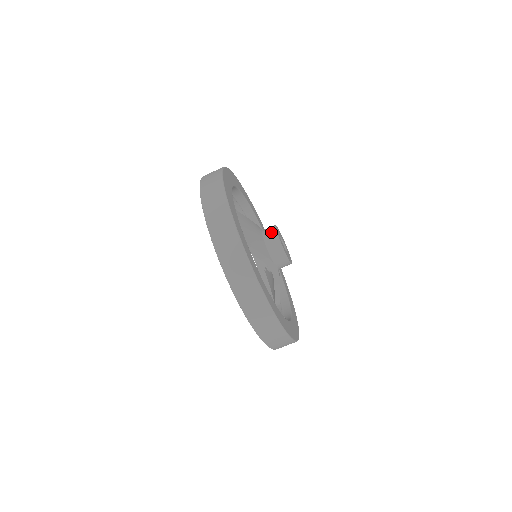
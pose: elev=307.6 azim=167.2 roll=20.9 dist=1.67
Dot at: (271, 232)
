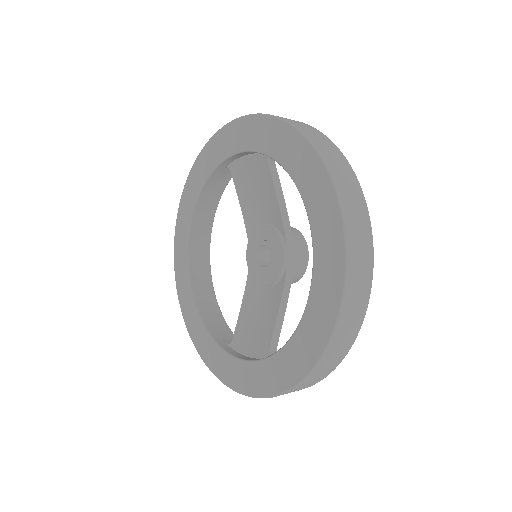
Dot at: occluded
